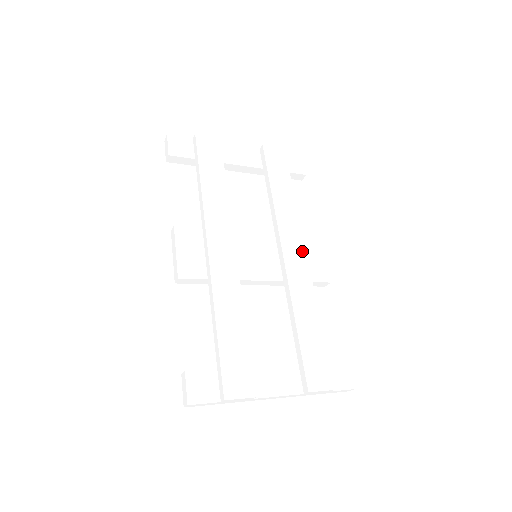
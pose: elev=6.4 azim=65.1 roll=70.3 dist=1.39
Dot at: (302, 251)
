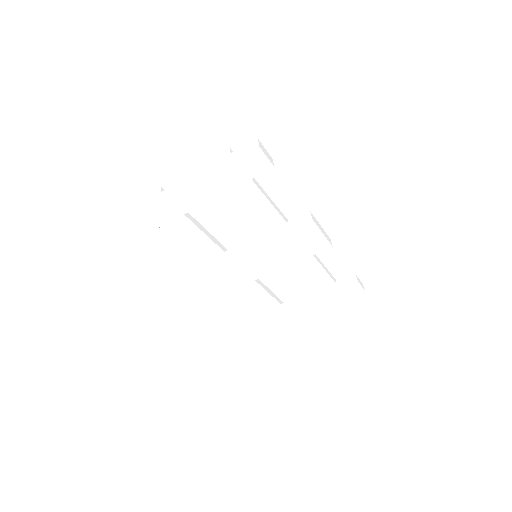
Dot at: occluded
